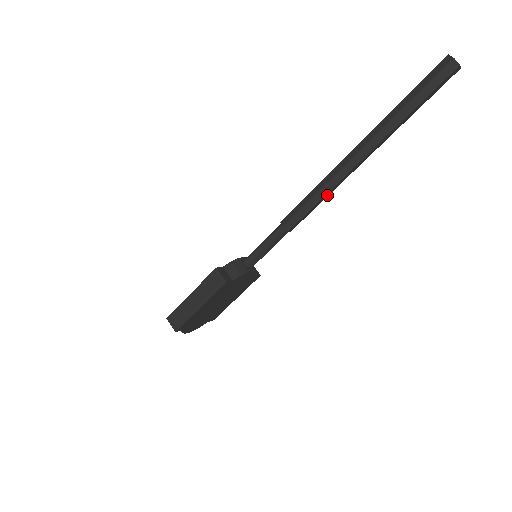
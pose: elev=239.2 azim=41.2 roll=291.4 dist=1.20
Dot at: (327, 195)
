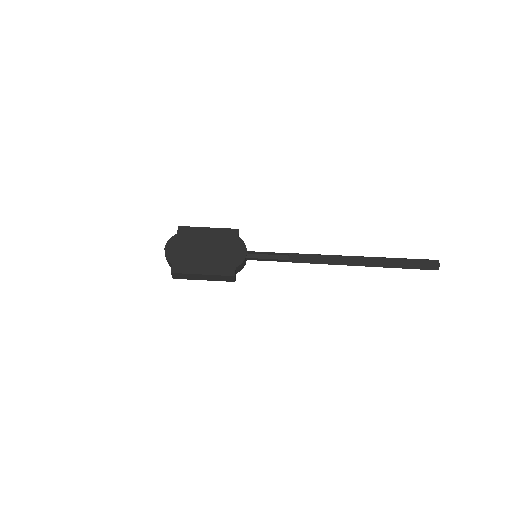
Dot at: (327, 258)
